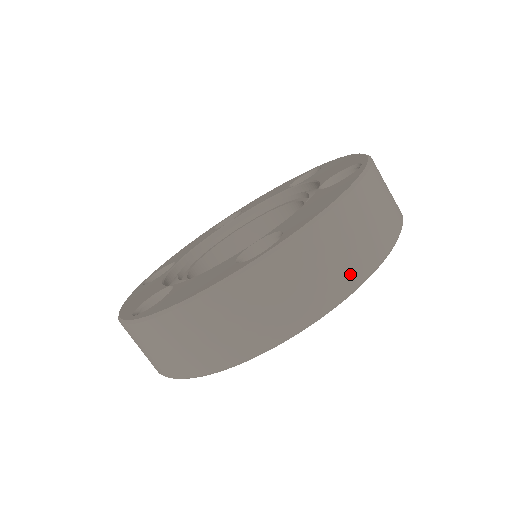
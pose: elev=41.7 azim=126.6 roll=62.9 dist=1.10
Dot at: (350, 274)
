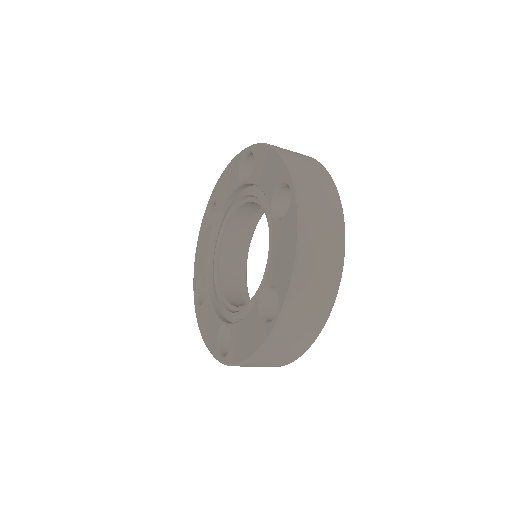
Dot at: (330, 287)
